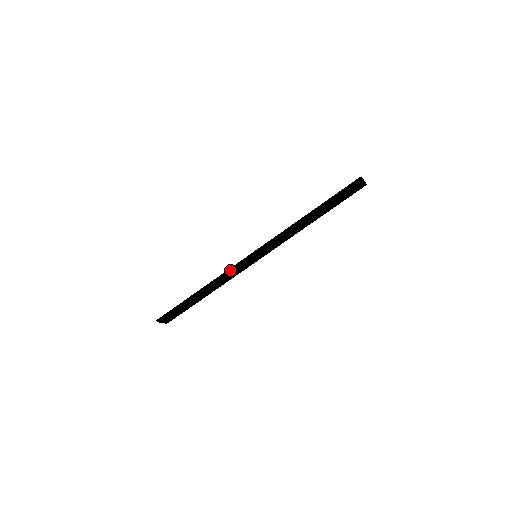
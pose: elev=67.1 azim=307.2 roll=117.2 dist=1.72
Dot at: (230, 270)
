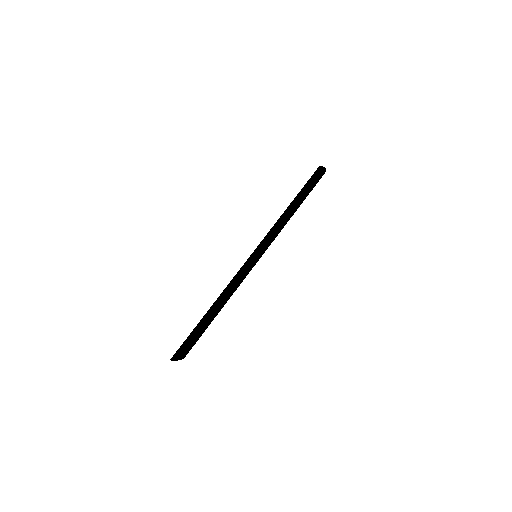
Dot at: (235, 275)
